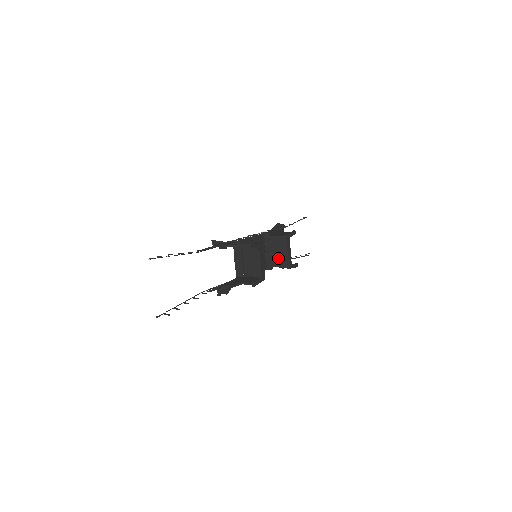
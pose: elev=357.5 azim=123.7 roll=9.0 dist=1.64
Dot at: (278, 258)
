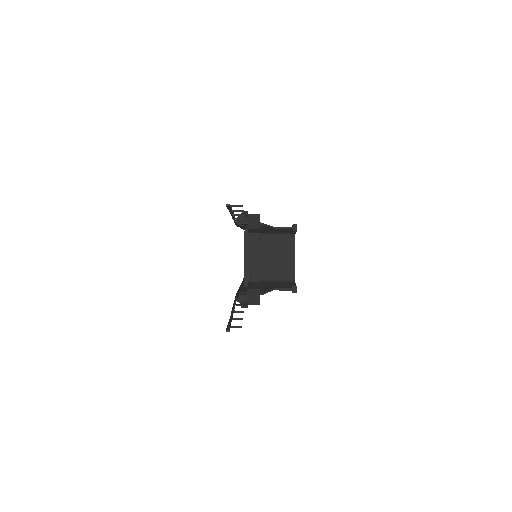
Dot at: occluded
